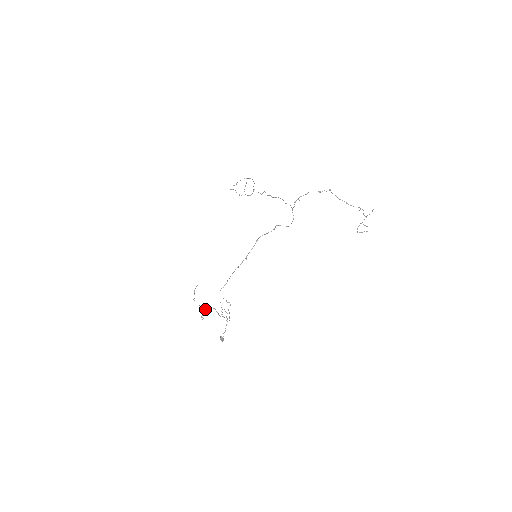
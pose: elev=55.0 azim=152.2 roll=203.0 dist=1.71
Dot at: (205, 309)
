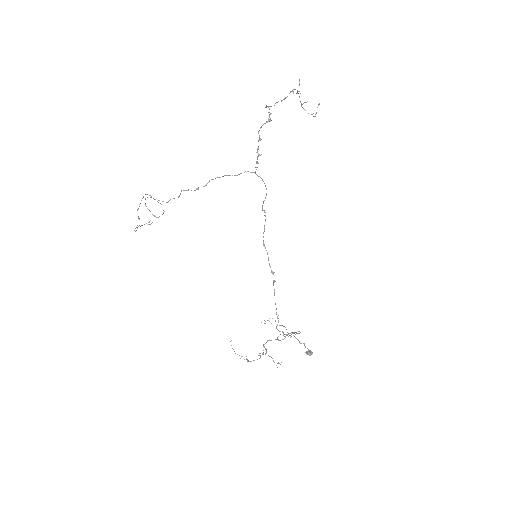
Dot at: (265, 353)
